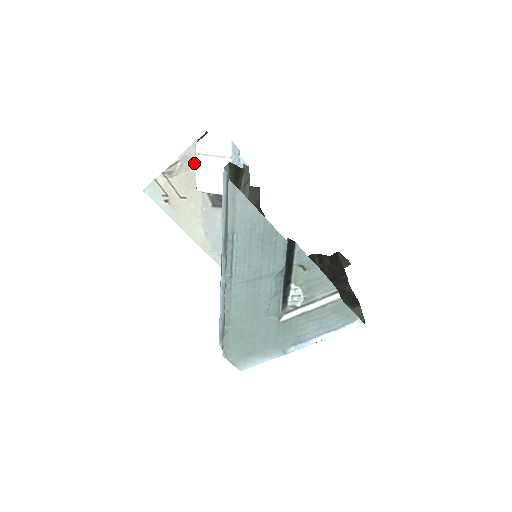
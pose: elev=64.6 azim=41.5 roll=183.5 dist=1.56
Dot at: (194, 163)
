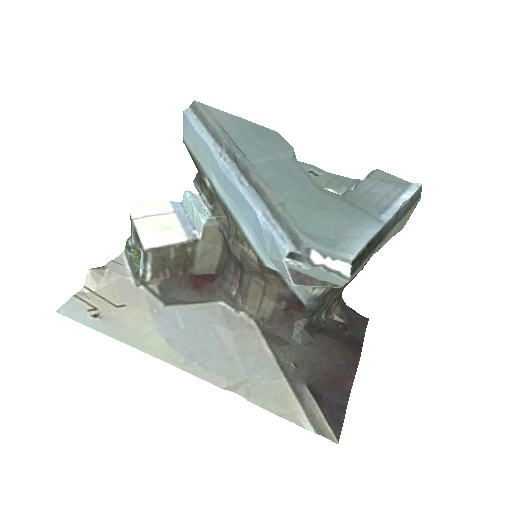
Dot at: (126, 271)
